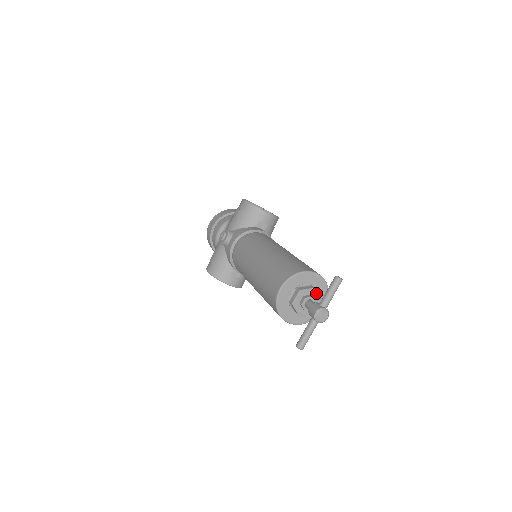
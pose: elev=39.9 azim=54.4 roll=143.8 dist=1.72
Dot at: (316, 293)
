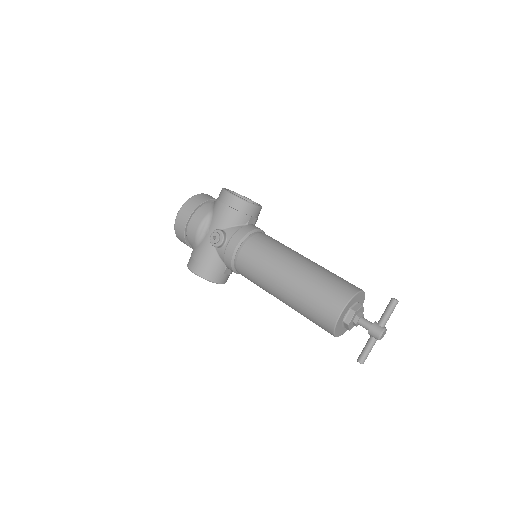
Dot at: (363, 308)
